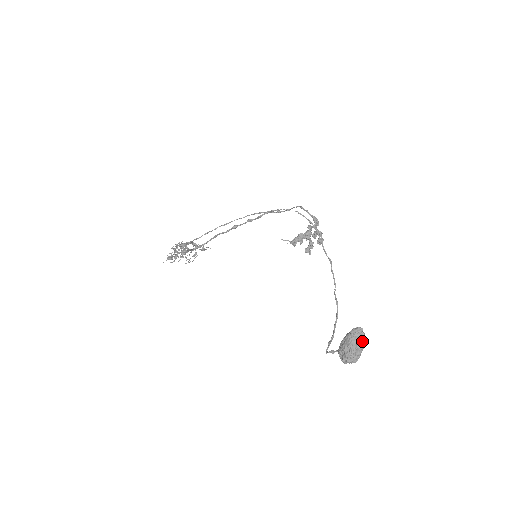
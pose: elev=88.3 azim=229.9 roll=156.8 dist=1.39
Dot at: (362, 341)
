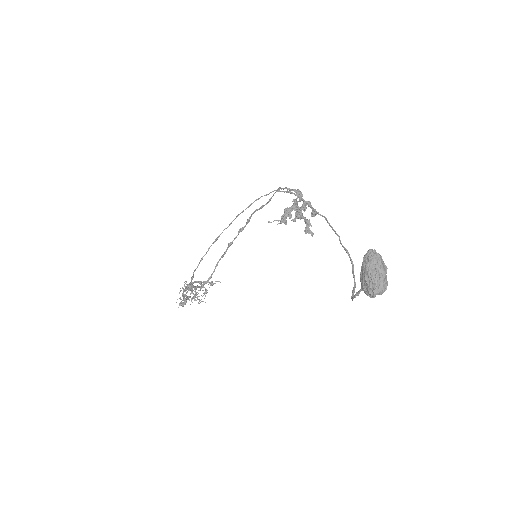
Dot at: (380, 262)
